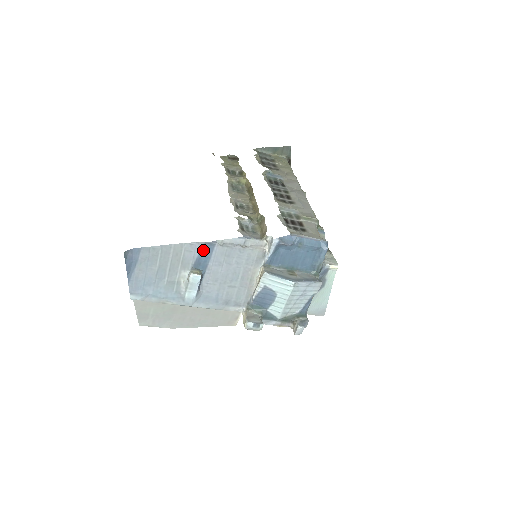
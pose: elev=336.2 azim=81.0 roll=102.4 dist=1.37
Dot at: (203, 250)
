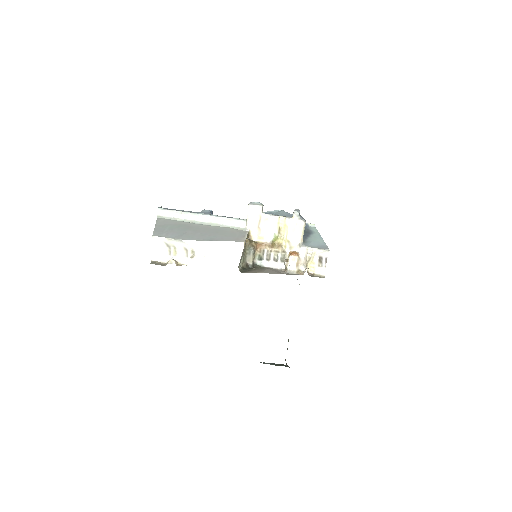
Dot at: occluded
